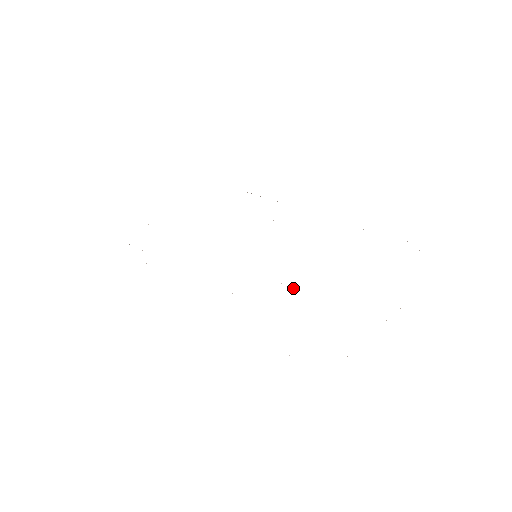
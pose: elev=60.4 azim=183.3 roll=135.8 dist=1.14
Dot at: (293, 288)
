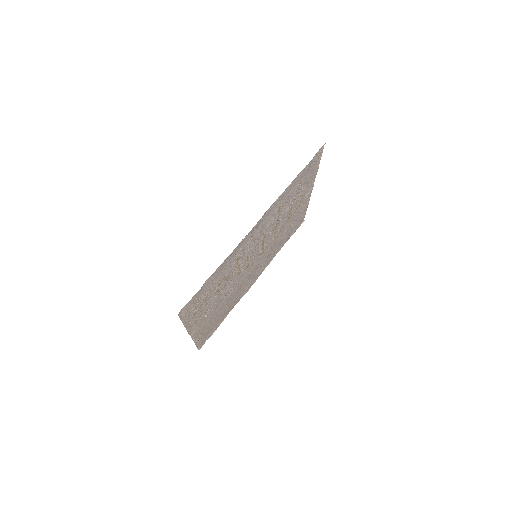
Dot at: (283, 219)
